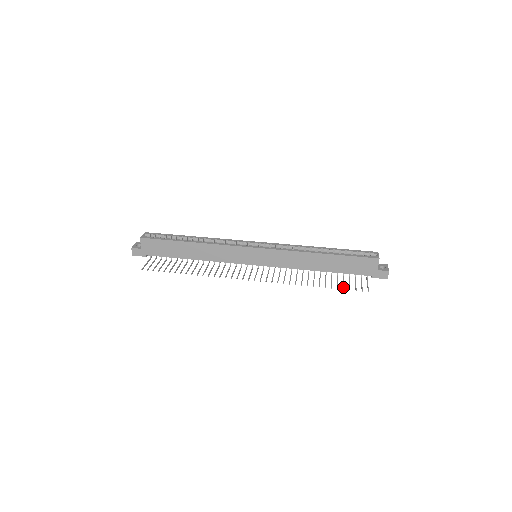
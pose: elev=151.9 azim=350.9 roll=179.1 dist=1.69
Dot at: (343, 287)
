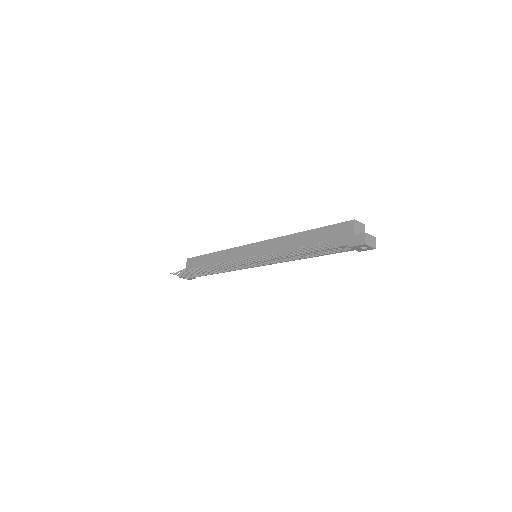
Dot at: (304, 247)
